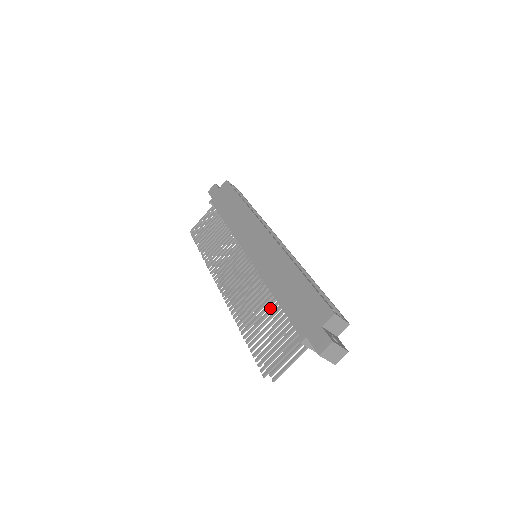
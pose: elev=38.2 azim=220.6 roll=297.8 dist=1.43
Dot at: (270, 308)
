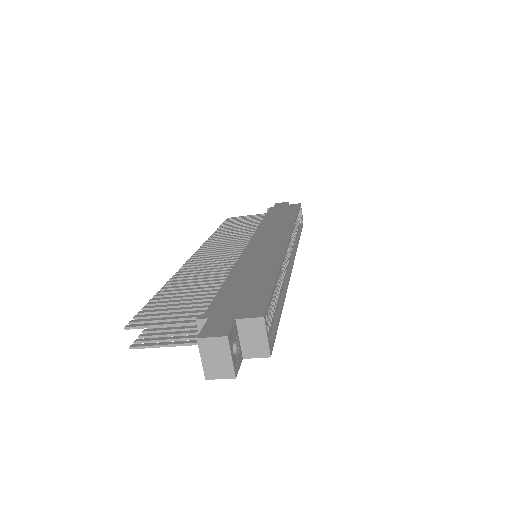
Dot at: (212, 285)
